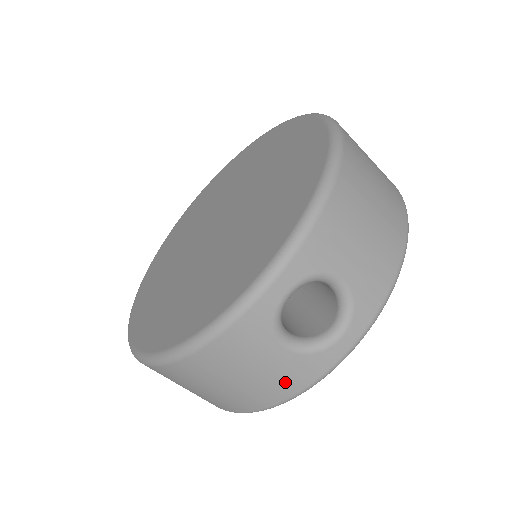
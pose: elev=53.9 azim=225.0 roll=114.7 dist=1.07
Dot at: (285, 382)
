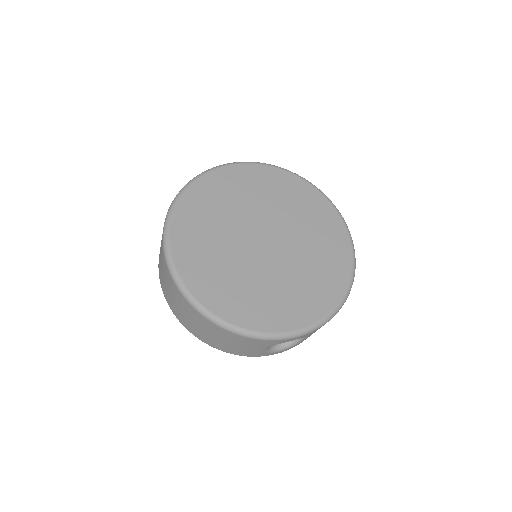
Dot at: (244, 353)
